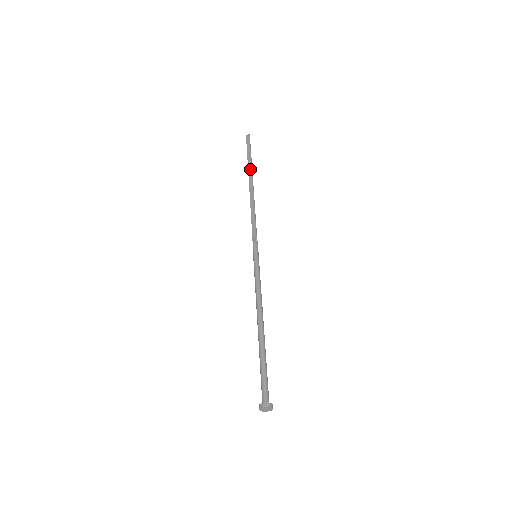
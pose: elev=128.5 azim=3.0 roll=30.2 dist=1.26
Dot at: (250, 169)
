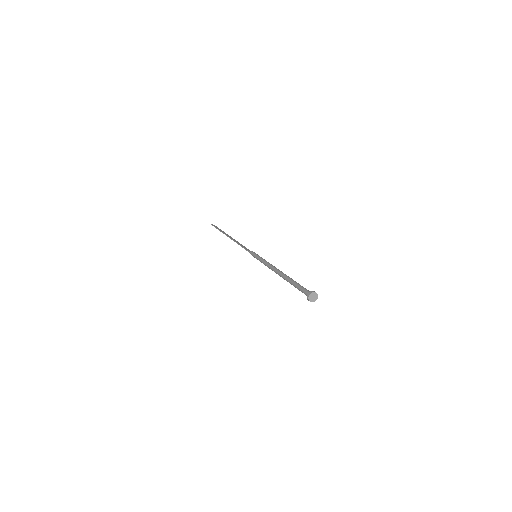
Dot at: (225, 233)
